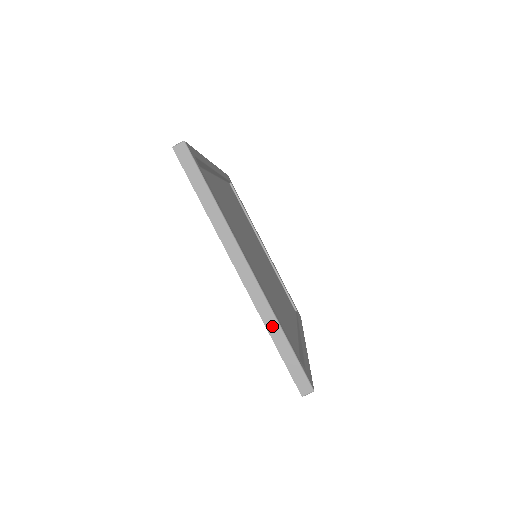
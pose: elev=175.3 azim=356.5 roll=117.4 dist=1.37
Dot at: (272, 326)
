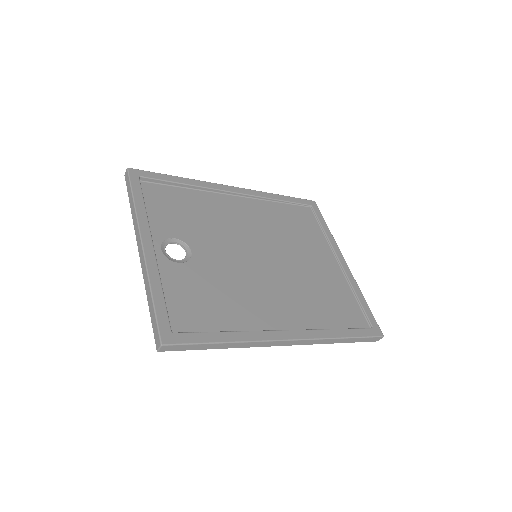
Dot at: (147, 288)
